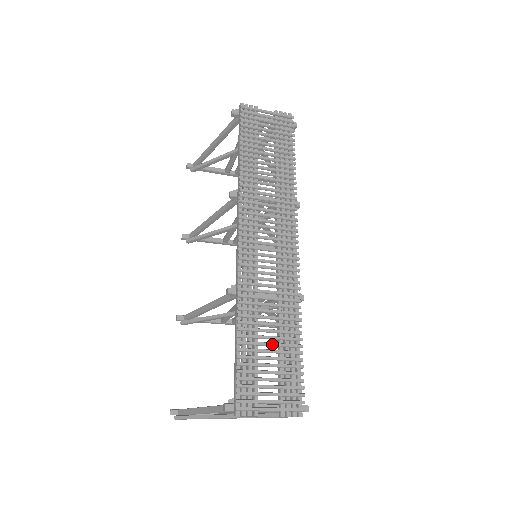
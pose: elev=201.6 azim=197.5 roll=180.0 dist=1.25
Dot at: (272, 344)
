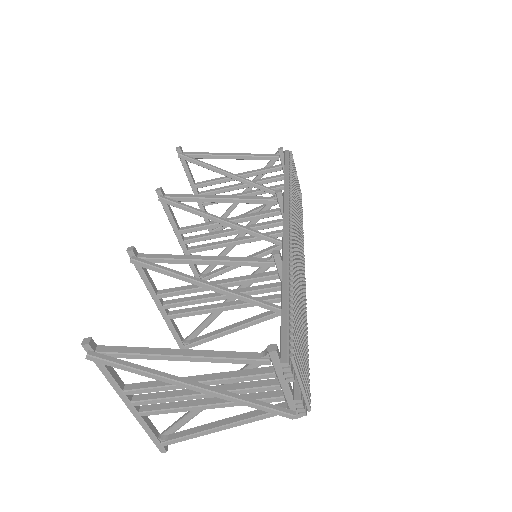
Dot at: (302, 326)
